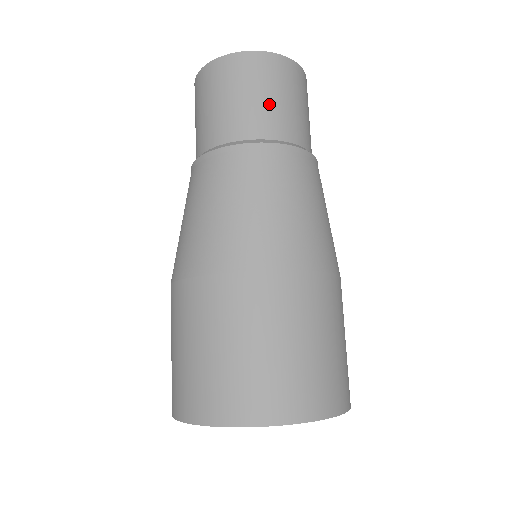
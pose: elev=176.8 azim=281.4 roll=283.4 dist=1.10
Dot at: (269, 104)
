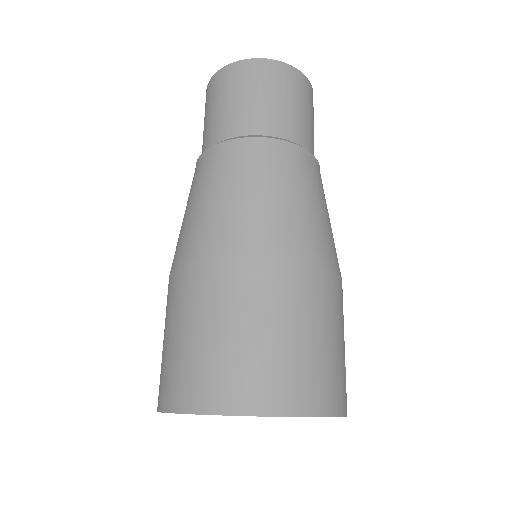
Dot at: (262, 104)
